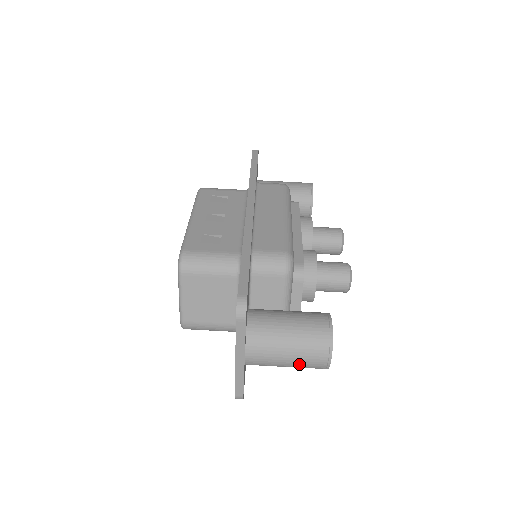
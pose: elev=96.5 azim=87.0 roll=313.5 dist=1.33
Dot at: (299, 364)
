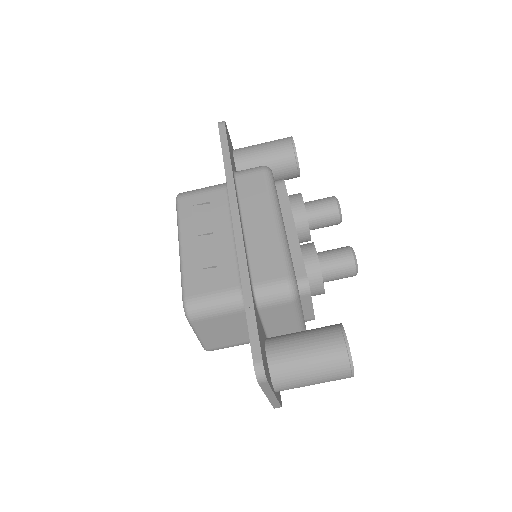
Dot at: occluded
